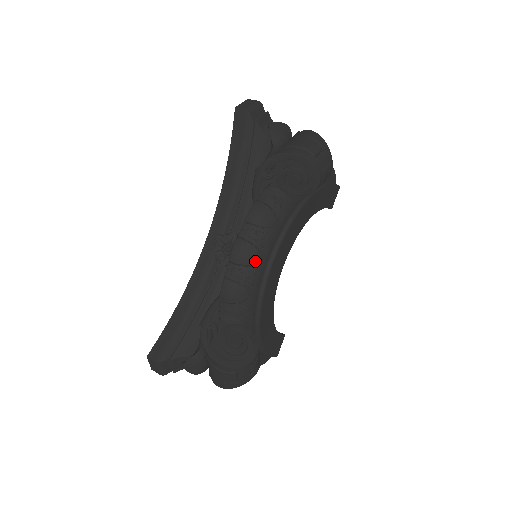
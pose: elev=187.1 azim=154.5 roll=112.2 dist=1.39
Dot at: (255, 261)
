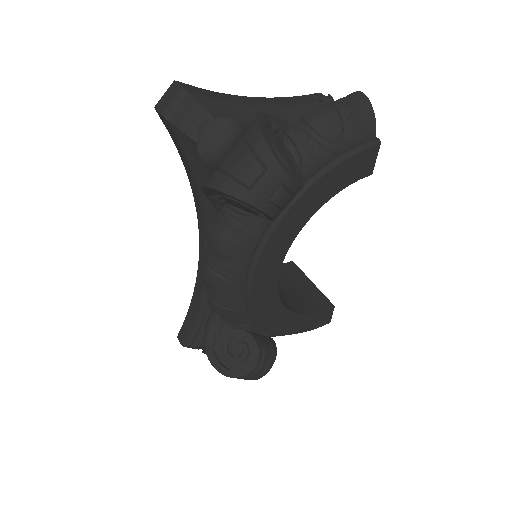
Dot at: (227, 290)
